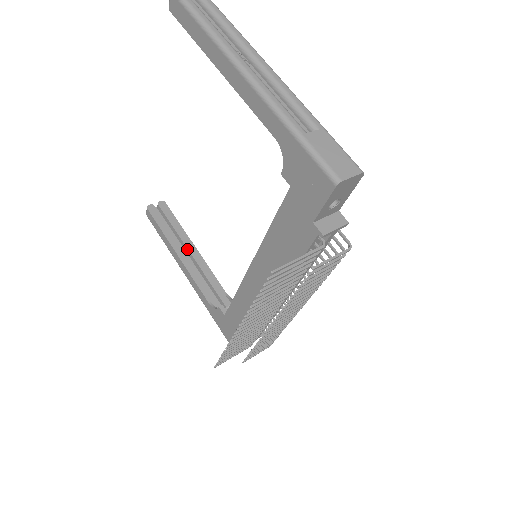
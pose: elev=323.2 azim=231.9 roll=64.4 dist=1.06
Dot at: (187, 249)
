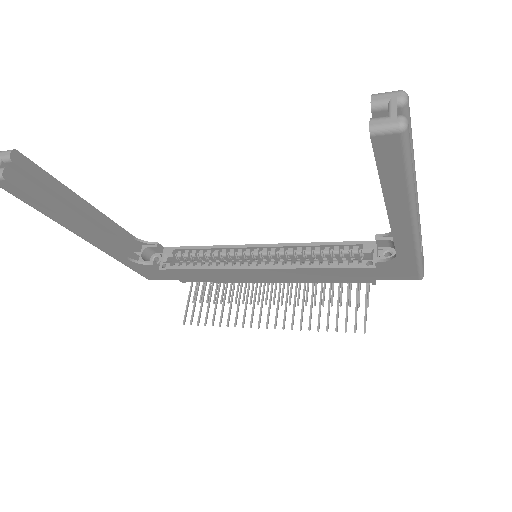
Dot at: (81, 211)
